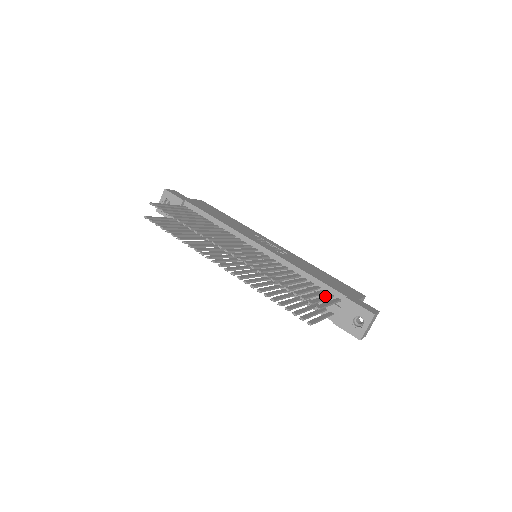
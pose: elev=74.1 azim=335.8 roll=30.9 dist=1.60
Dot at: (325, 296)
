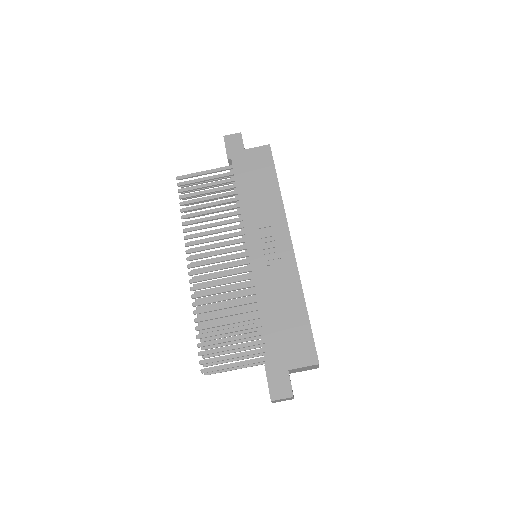
Dot at: (245, 352)
